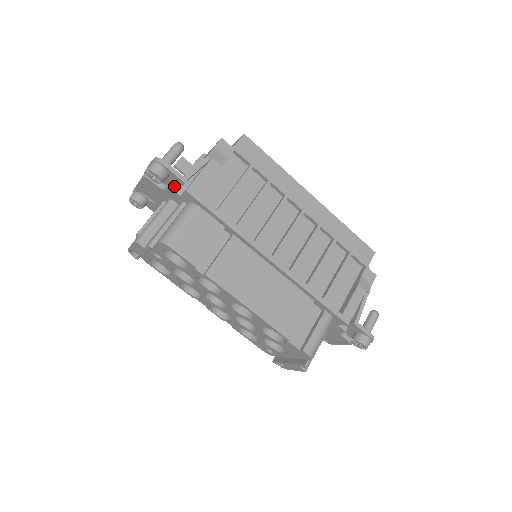
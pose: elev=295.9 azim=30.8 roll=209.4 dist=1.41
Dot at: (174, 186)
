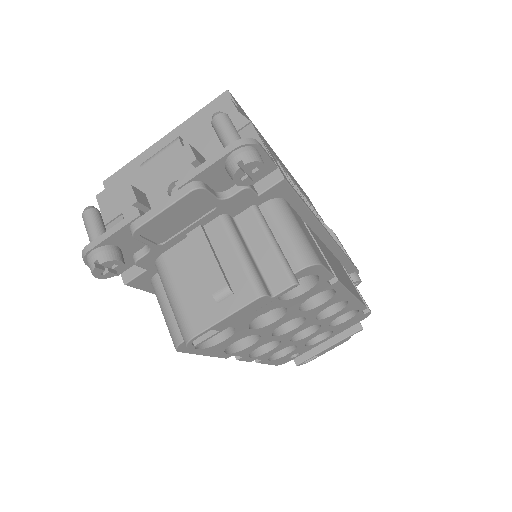
Dot at: occluded
